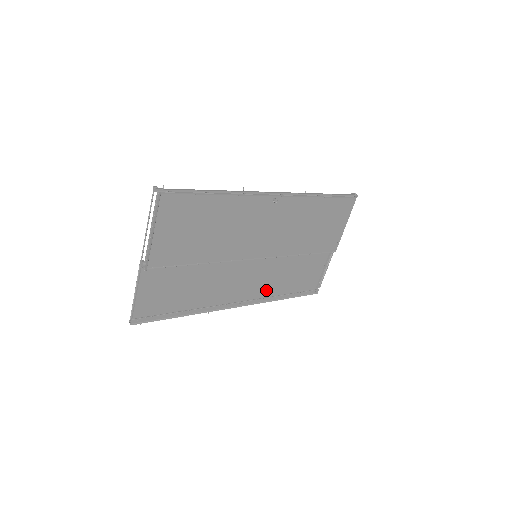
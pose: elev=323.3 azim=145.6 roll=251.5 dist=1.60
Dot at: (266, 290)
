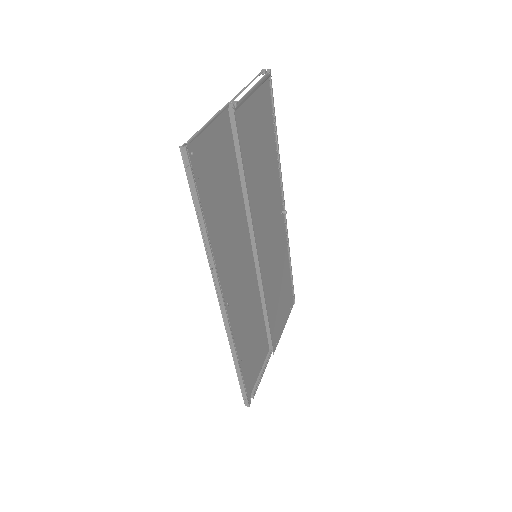
Dot at: (238, 325)
